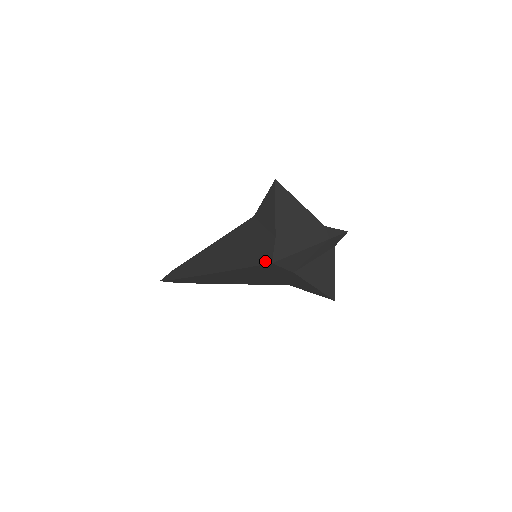
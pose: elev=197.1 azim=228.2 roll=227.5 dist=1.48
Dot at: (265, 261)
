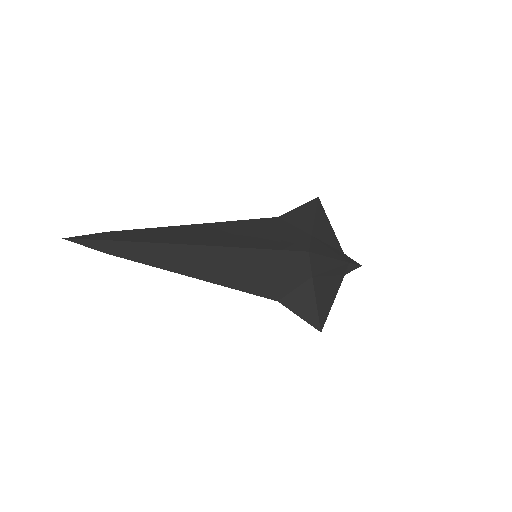
Dot at: (299, 248)
